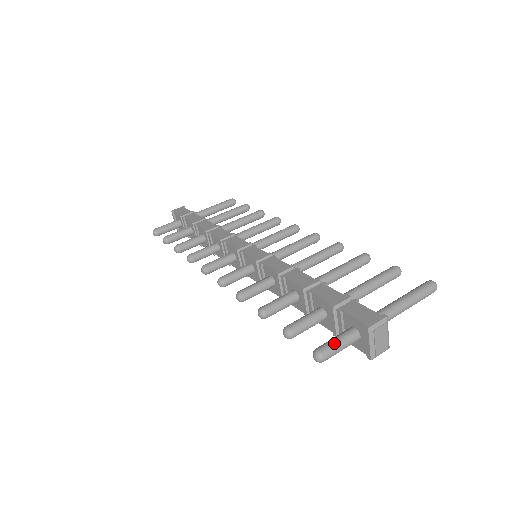
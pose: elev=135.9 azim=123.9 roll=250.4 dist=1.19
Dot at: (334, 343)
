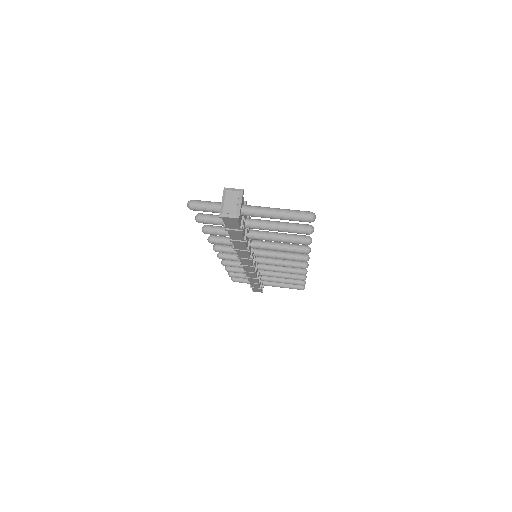
Dot at: (205, 201)
